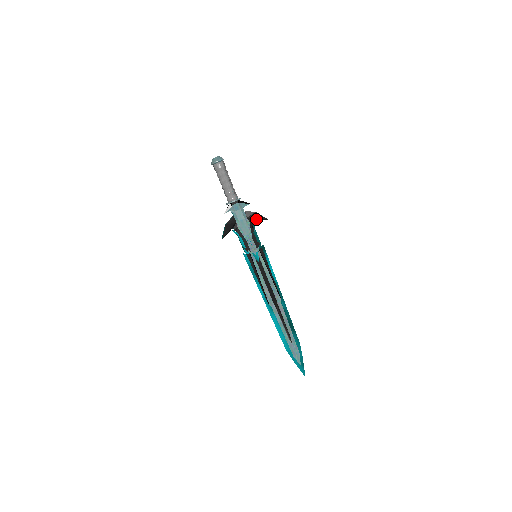
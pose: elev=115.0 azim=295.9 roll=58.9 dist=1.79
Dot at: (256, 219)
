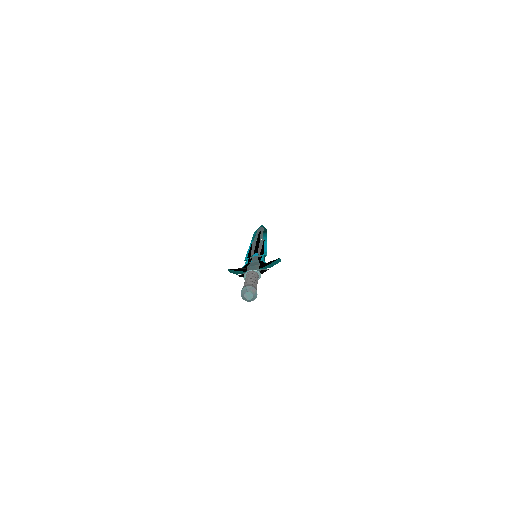
Dot at: occluded
